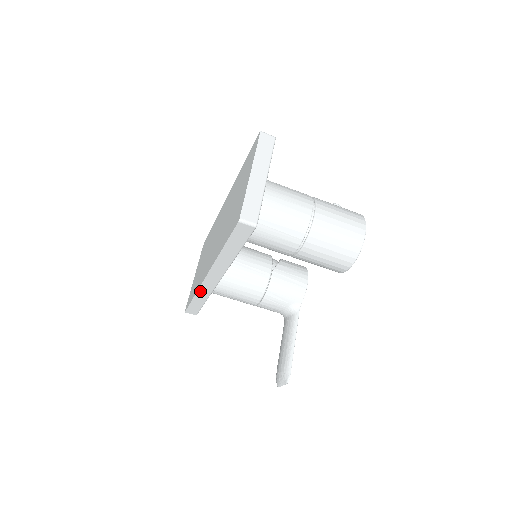
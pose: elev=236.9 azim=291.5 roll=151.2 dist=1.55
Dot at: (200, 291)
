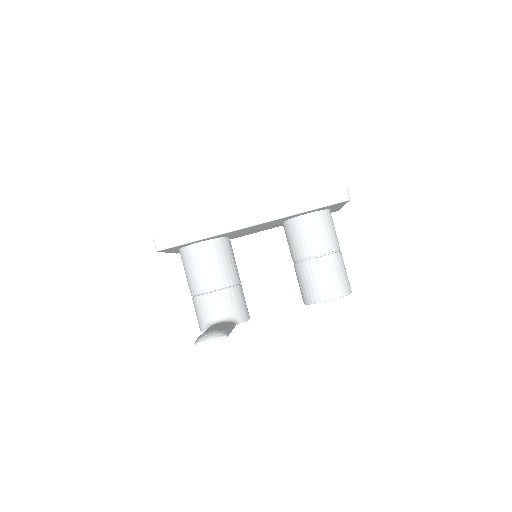
Dot at: (217, 224)
